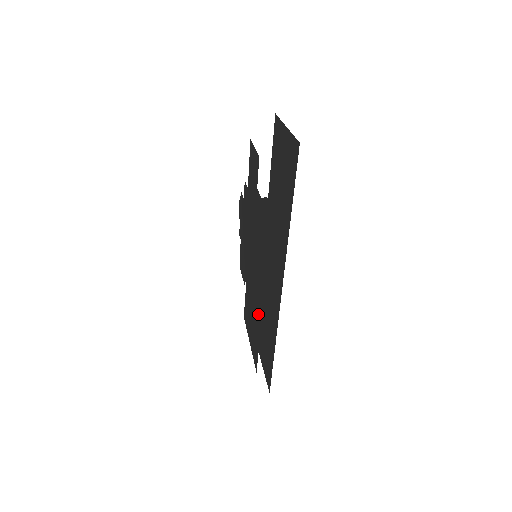
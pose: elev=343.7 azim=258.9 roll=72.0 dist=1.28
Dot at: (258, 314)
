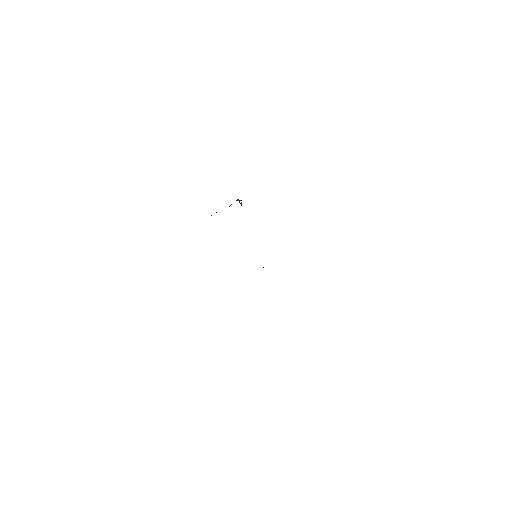
Dot at: occluded
